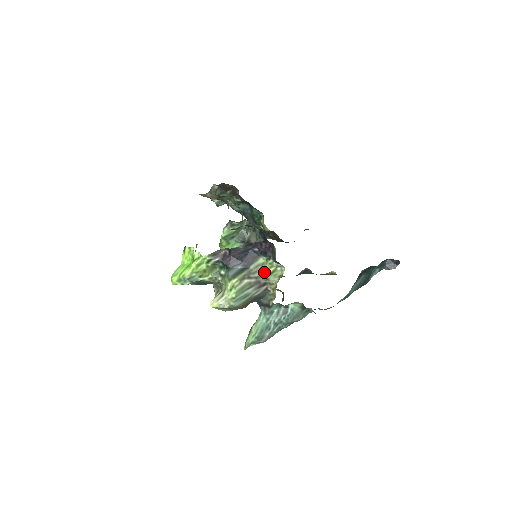
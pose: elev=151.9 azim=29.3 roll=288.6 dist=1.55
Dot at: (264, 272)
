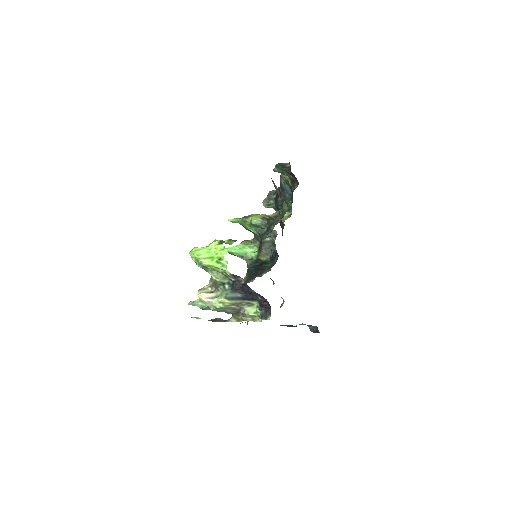
Dot at: (249, 310)
